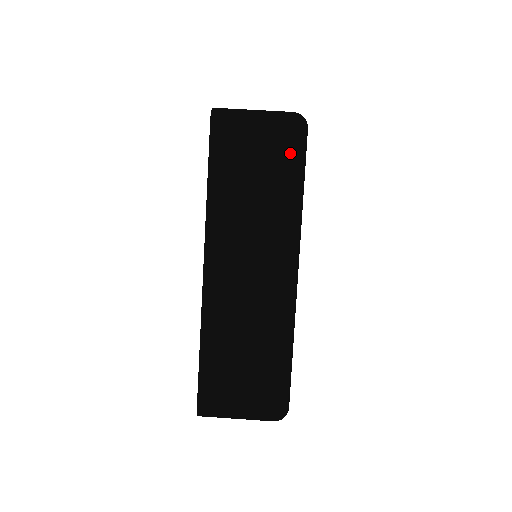
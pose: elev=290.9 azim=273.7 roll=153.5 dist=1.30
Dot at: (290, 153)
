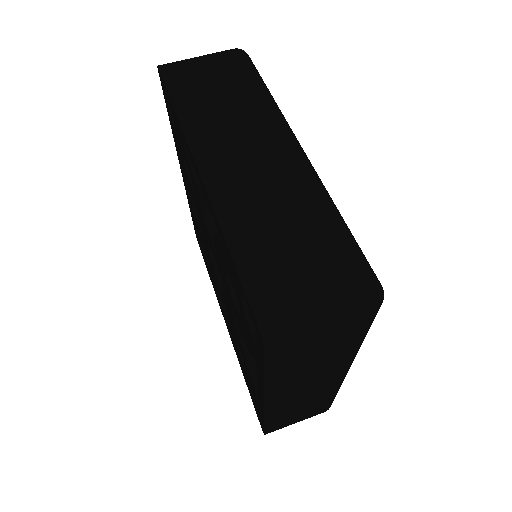
Dot at: (243, 66)
